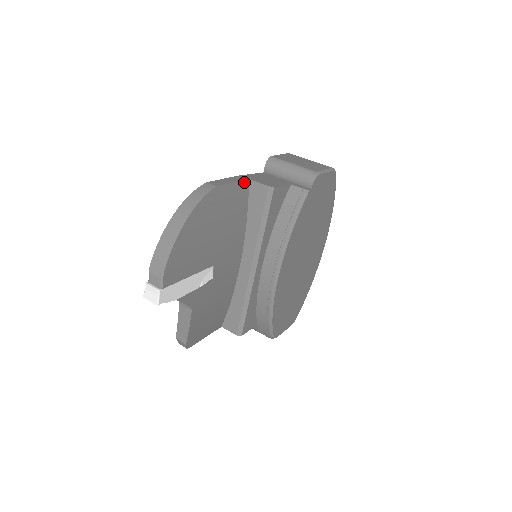
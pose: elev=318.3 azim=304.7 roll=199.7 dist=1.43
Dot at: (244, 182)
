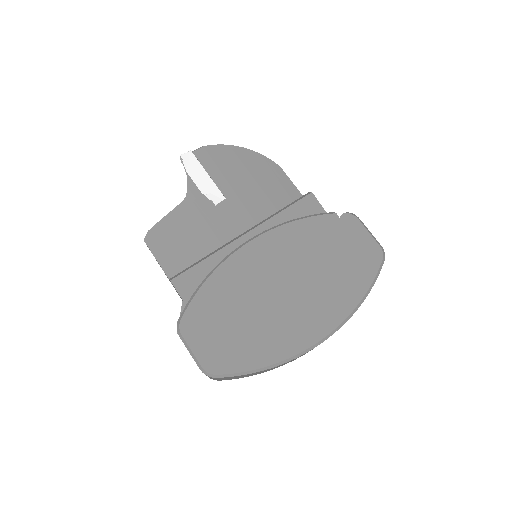
Dot at: (301, 196)
